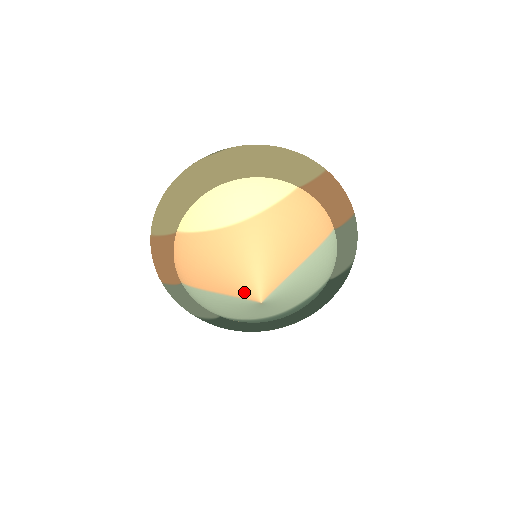
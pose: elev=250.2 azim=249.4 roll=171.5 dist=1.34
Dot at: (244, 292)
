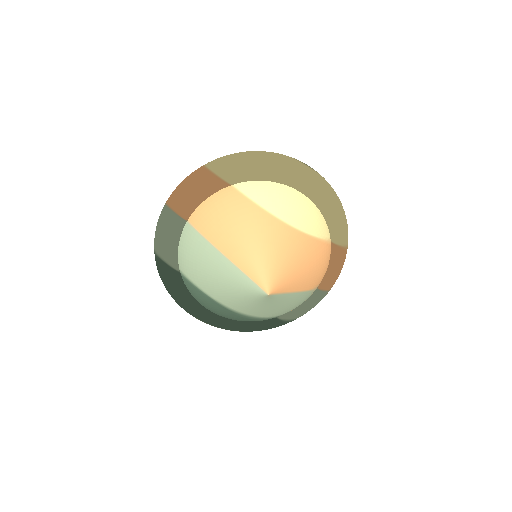
Dot at: (259, 276)
